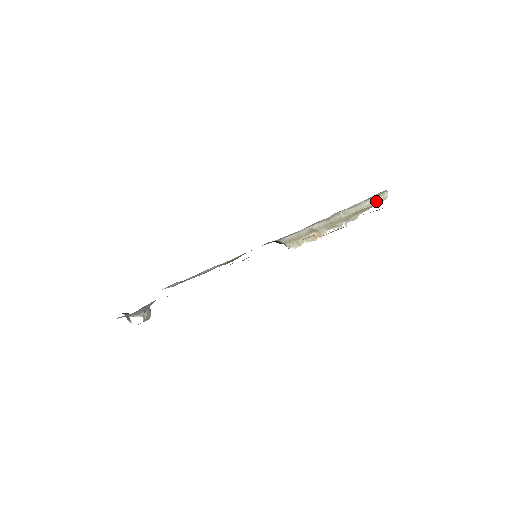
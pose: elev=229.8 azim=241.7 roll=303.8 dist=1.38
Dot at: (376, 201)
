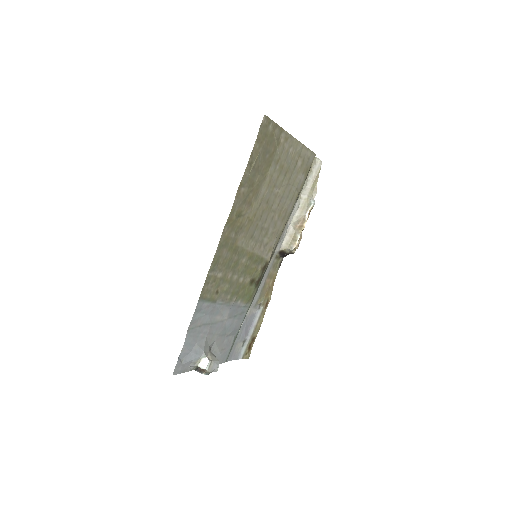
Dot at: (317, 170)
